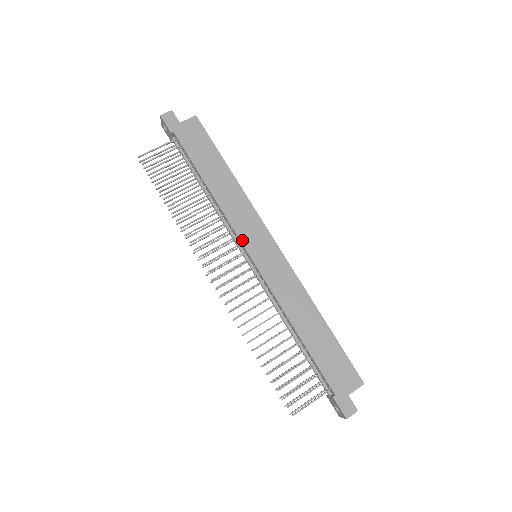
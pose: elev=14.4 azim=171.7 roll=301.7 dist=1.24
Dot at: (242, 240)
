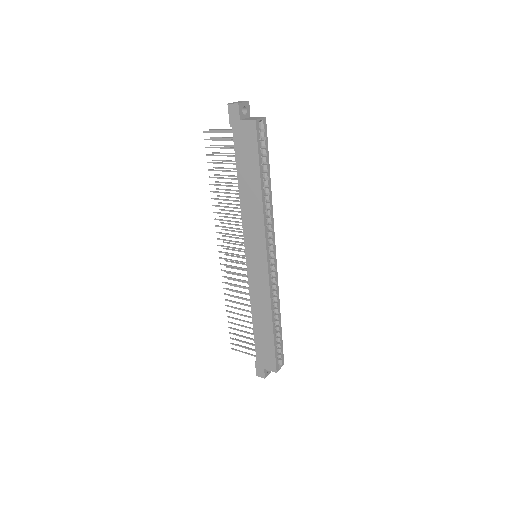
Dot at: (245, 244)
